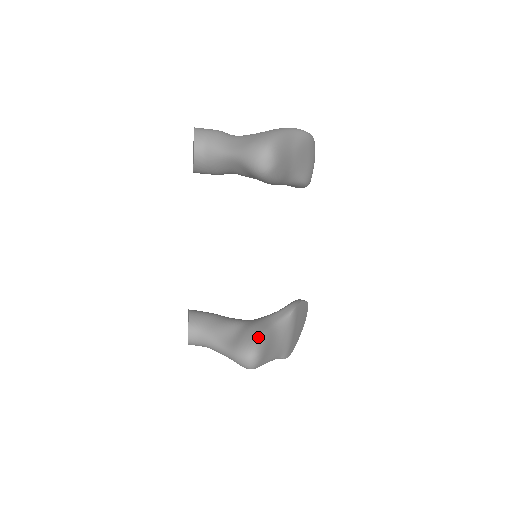
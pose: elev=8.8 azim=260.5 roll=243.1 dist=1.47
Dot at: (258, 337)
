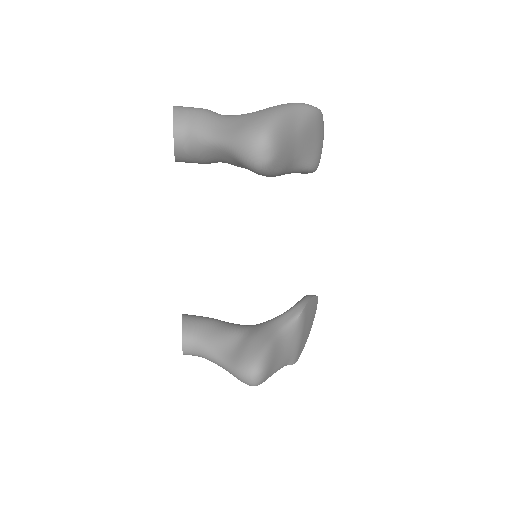
Dot at: (261, 350)
